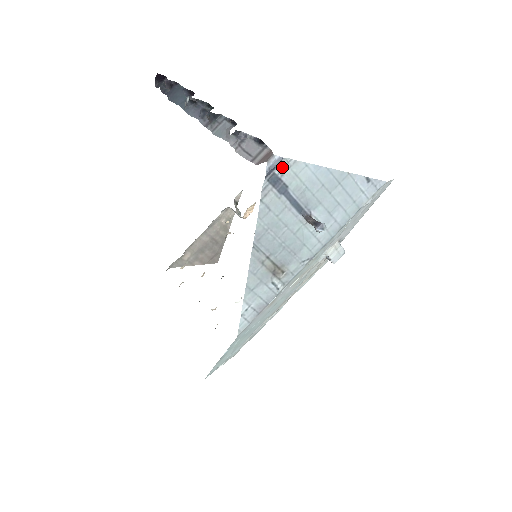
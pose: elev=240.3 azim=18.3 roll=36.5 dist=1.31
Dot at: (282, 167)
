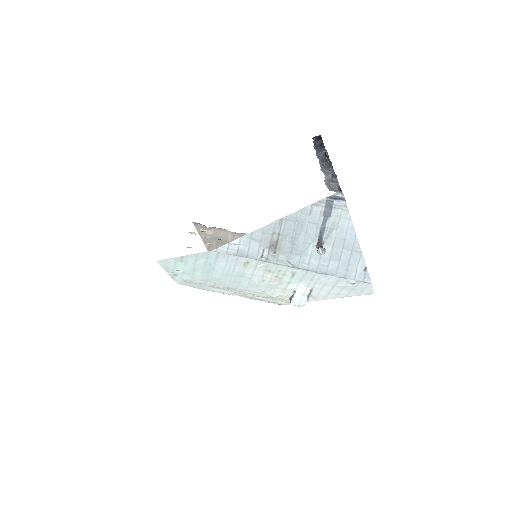
Dot at: (340, 204)
